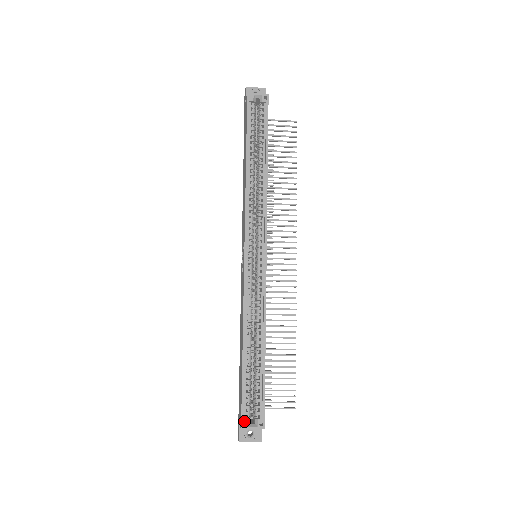
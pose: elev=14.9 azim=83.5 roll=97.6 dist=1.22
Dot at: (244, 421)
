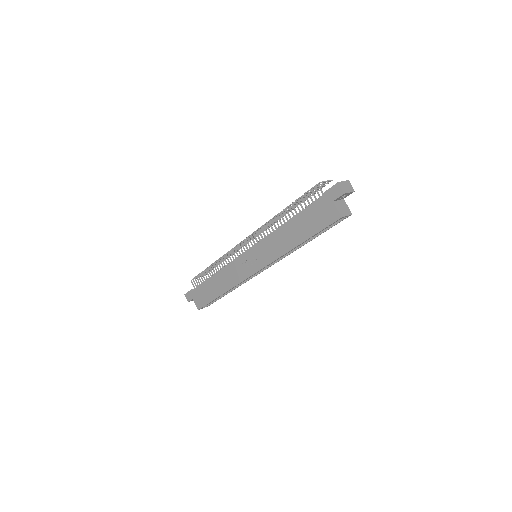
Dot at: occluded
